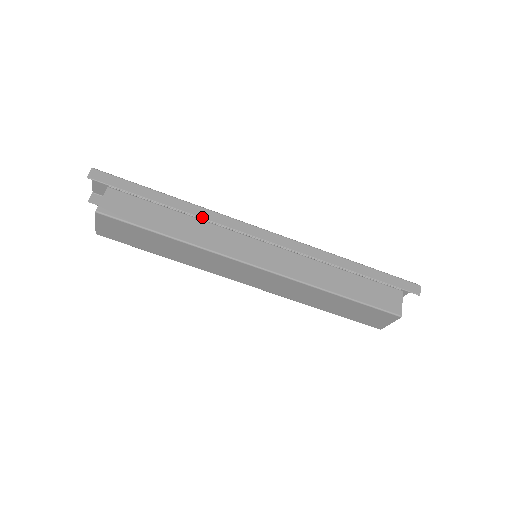
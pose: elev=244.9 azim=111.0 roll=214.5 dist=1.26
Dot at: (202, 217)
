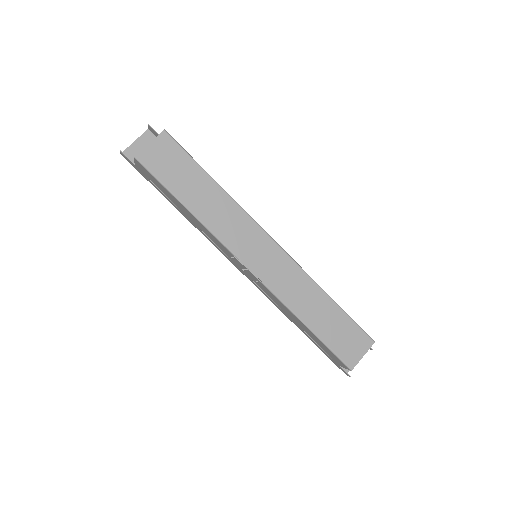
Dot at: occluded
